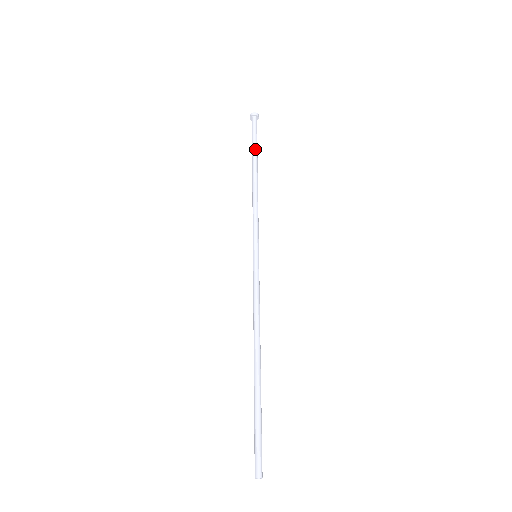
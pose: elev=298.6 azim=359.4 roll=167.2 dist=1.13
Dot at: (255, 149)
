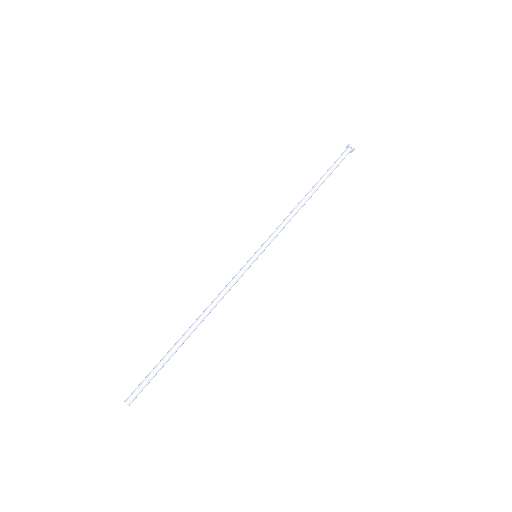
Dot at: (325, 174)
